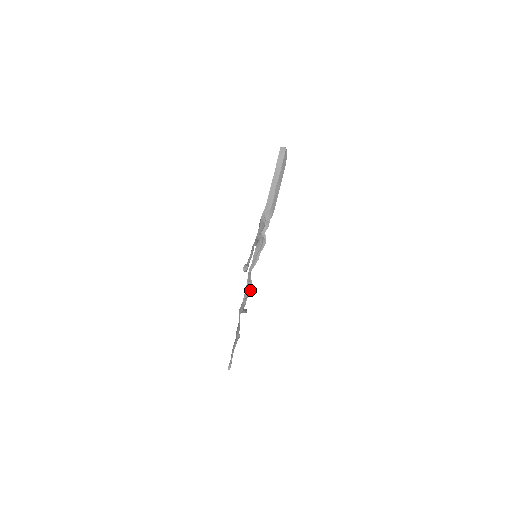
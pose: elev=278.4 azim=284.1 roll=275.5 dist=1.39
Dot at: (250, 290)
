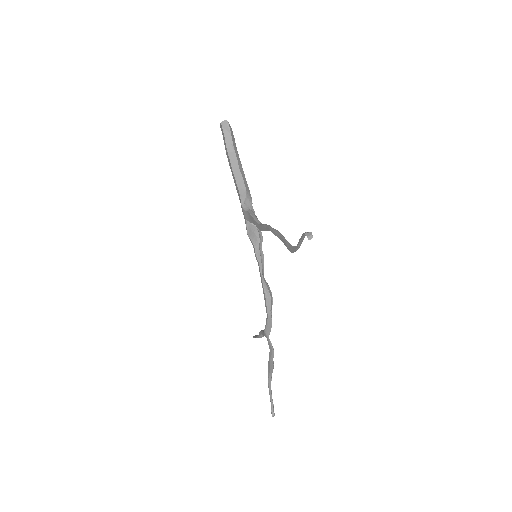
Dot at: (271, 298)
